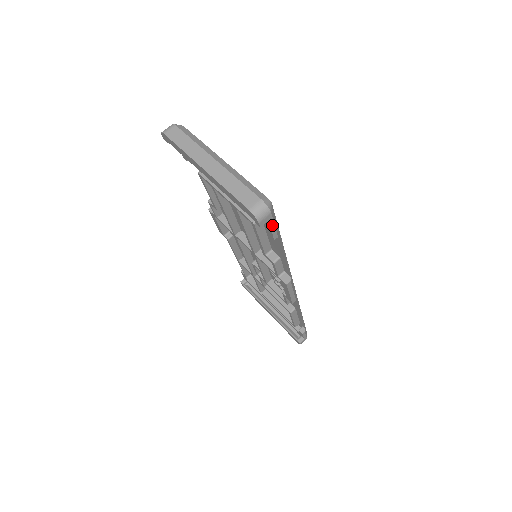
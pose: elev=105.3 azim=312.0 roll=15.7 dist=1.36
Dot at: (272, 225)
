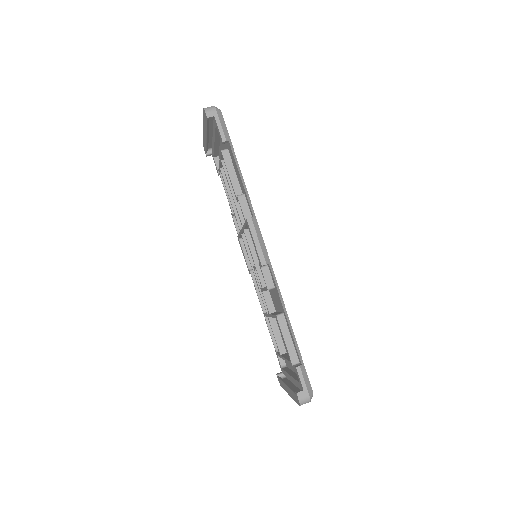
Dot at: (219, 124)
